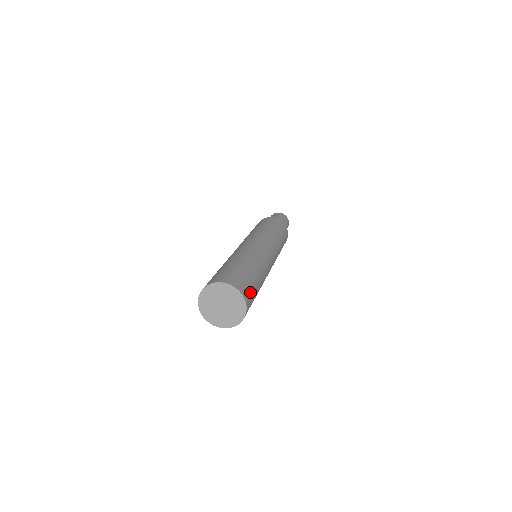
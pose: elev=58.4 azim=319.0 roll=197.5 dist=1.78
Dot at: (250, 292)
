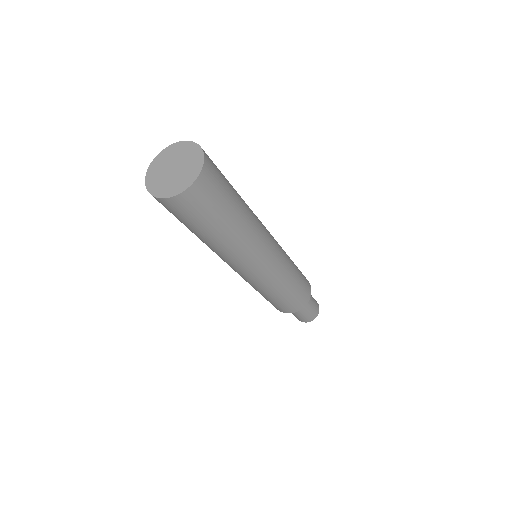
Dot at: occluded
